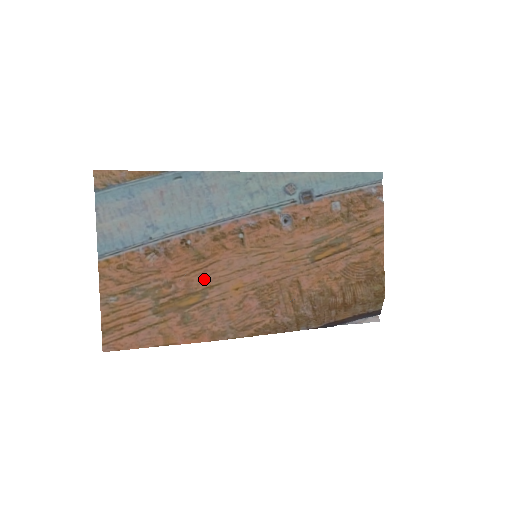
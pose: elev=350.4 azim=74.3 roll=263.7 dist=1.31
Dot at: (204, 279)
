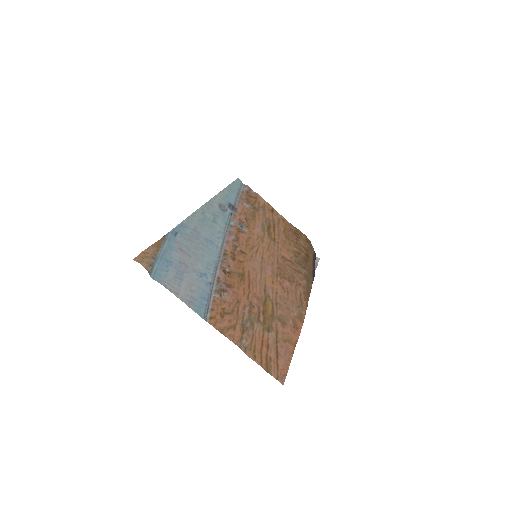
Dot at: (258, 288)
